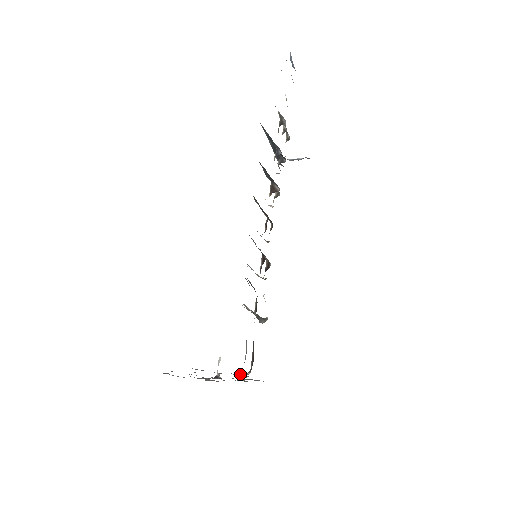
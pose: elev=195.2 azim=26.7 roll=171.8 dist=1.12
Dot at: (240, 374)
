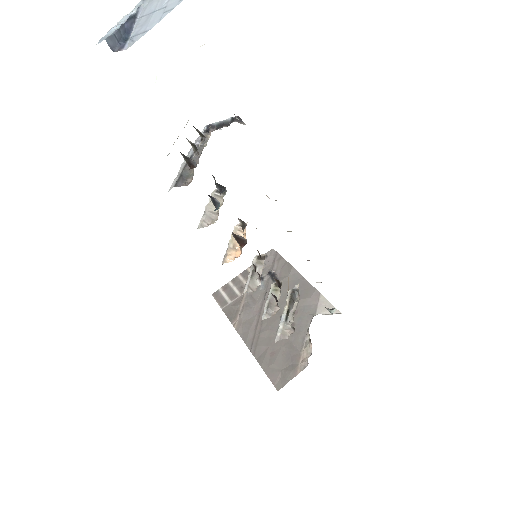
Dot at: (305, 349)
